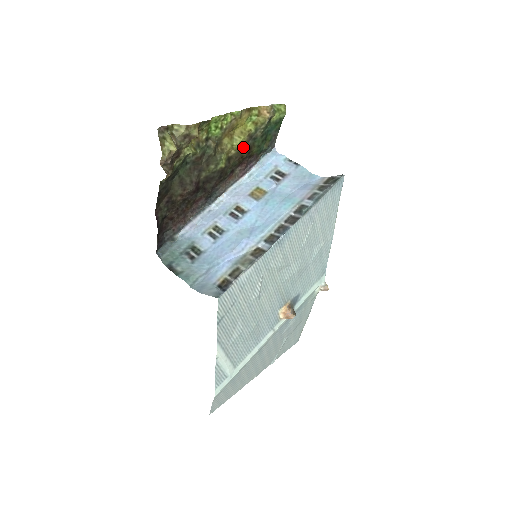
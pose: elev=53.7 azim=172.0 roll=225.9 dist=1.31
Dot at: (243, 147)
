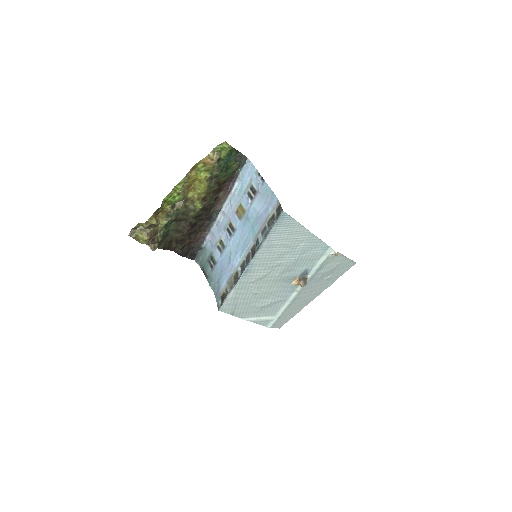
Dot at: (209, 187)
